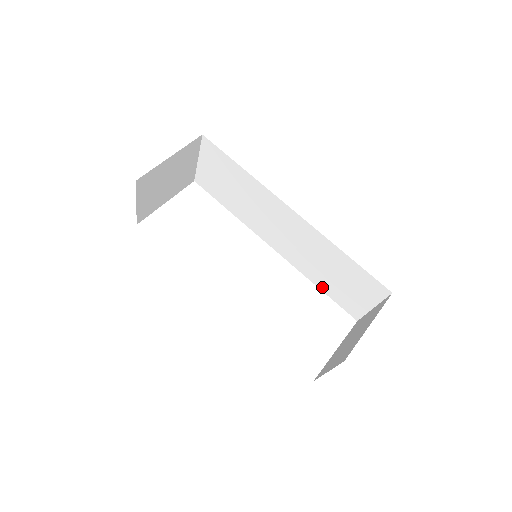
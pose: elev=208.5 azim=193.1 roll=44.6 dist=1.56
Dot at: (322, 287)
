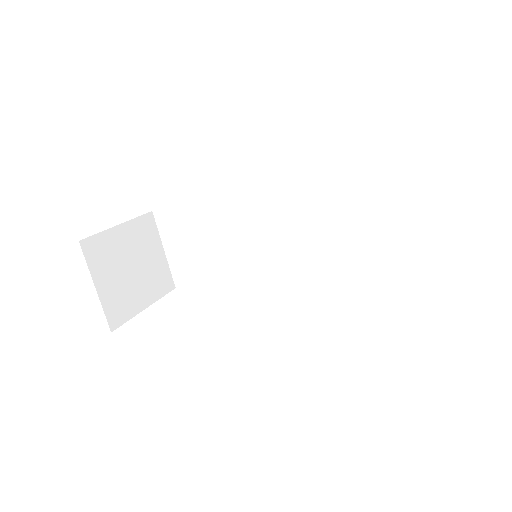
Dot at: (371, 270)
